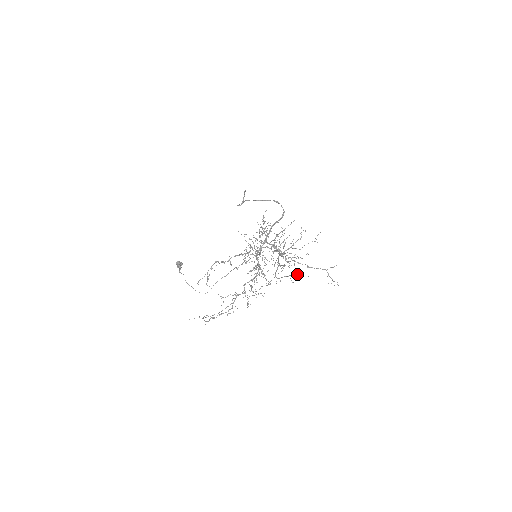
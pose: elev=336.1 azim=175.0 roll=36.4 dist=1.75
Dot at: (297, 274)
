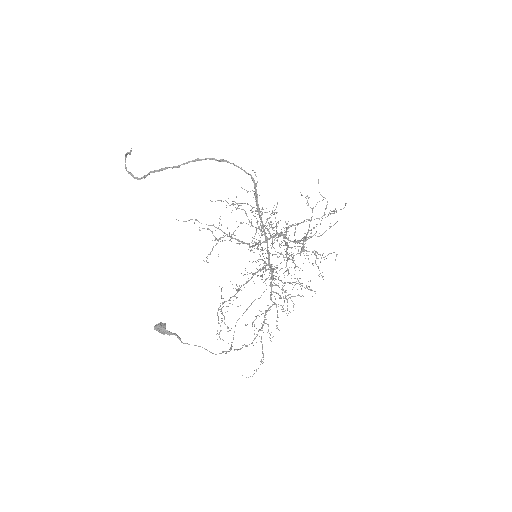
Dot at: occluded
